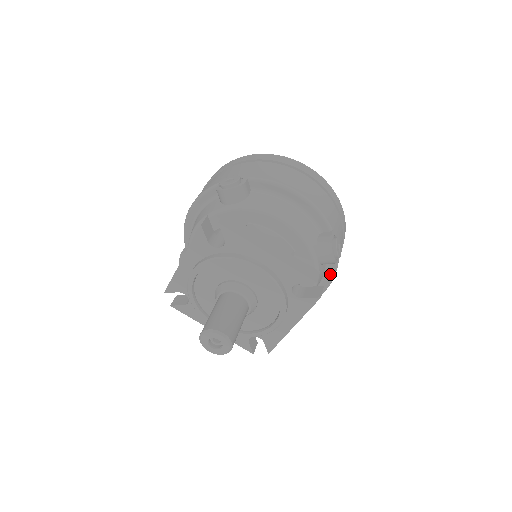
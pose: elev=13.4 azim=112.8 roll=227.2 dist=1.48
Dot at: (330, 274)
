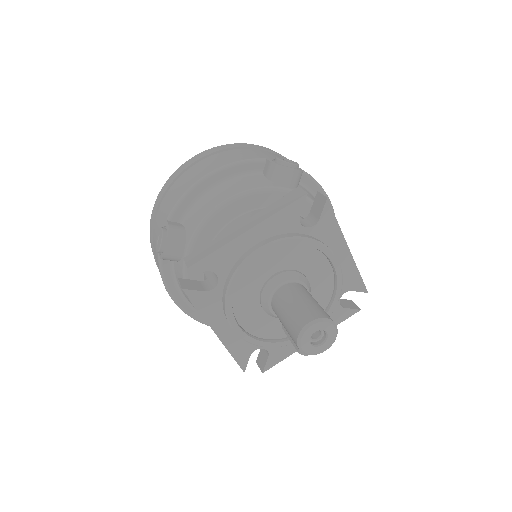
Dot at: occluded
